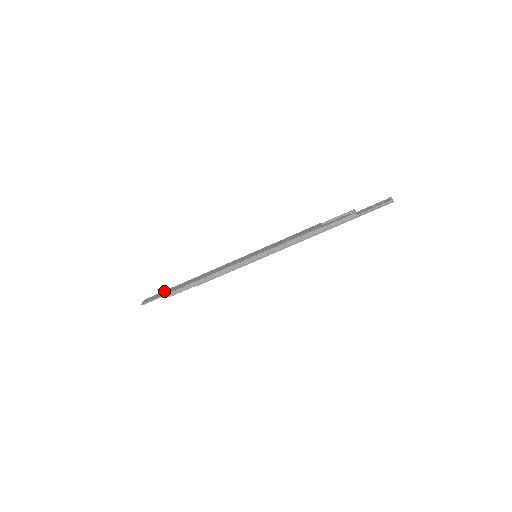
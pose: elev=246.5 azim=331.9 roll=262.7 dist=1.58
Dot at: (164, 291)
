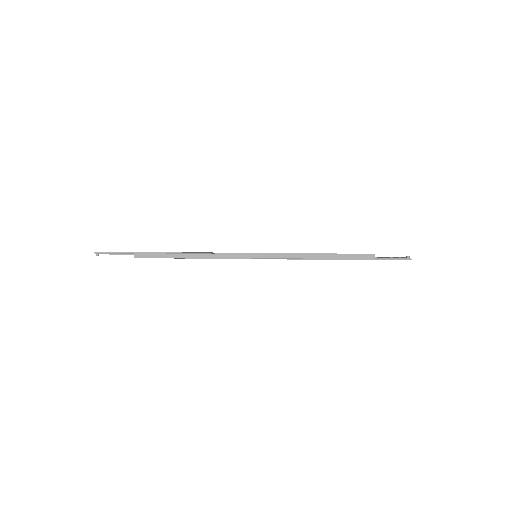
Dot at: occluded
